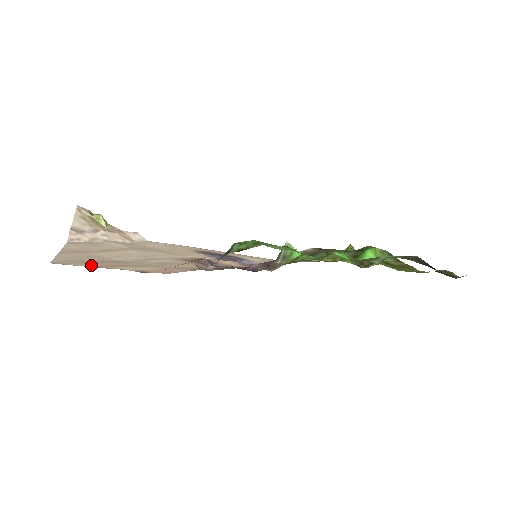
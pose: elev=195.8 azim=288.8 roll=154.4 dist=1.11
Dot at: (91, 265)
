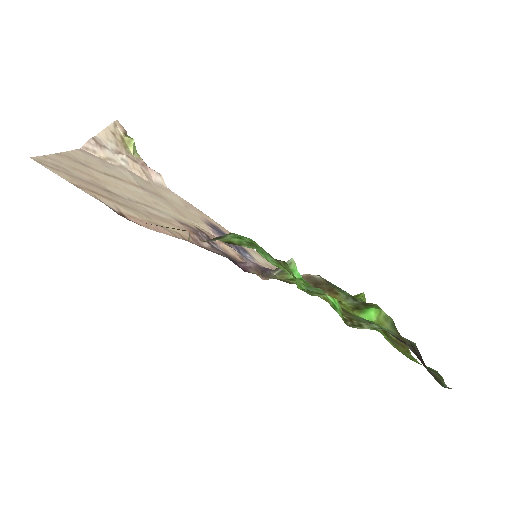
Dot at: (72, 180)
